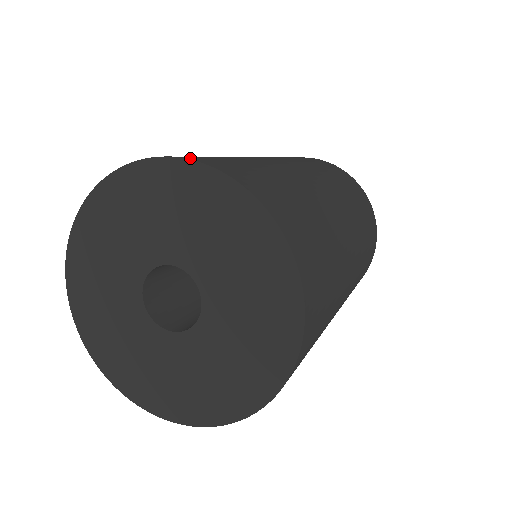
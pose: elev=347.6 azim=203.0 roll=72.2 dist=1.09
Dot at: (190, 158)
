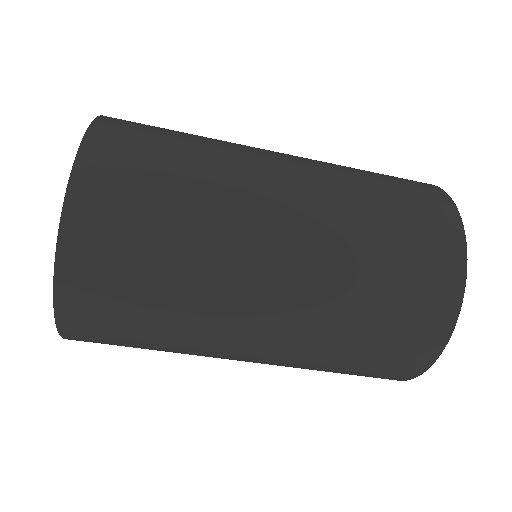
Dot at: (106, 117)
